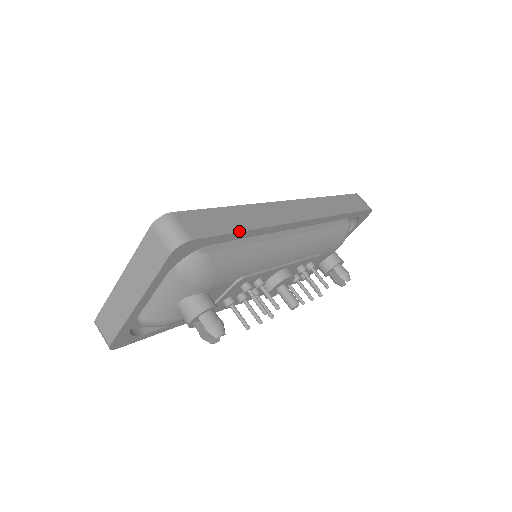
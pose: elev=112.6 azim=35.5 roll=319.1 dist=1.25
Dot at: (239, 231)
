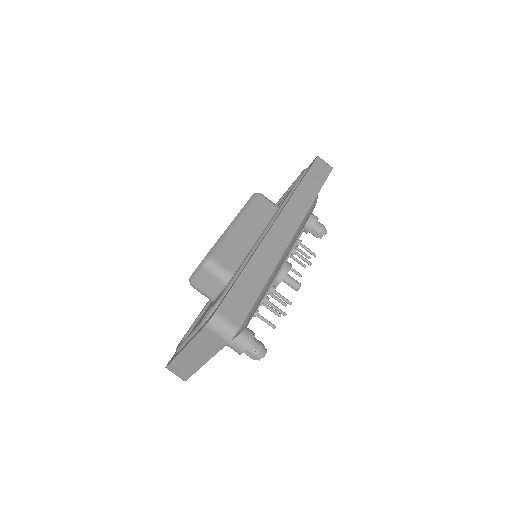
Dot at: (261, 290)
